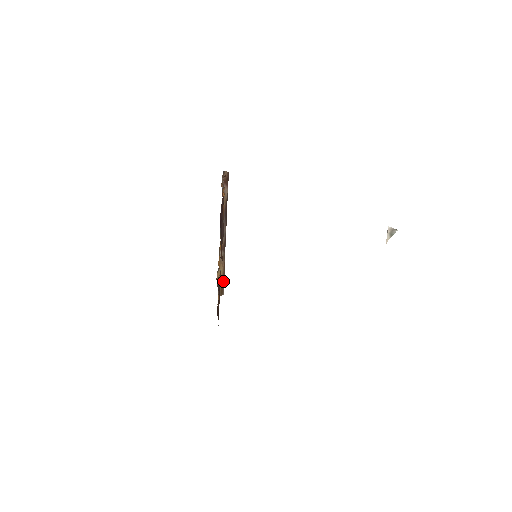
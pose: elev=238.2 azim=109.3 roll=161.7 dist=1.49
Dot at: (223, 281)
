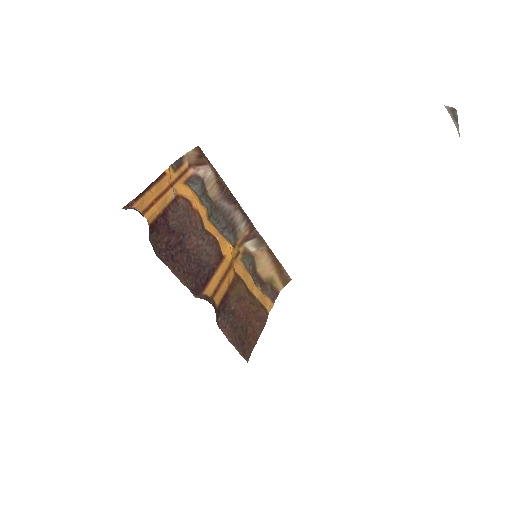
Dot at: (279, 268)
